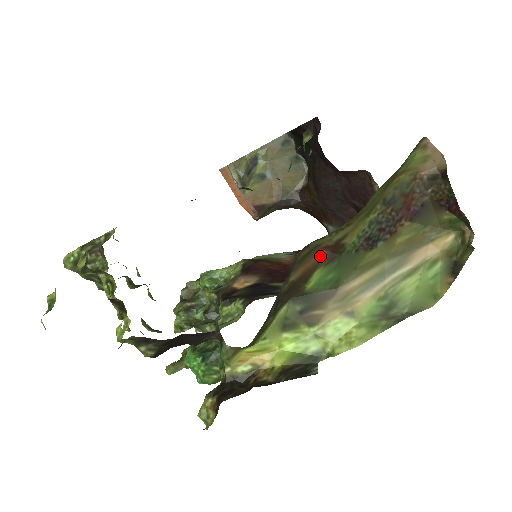
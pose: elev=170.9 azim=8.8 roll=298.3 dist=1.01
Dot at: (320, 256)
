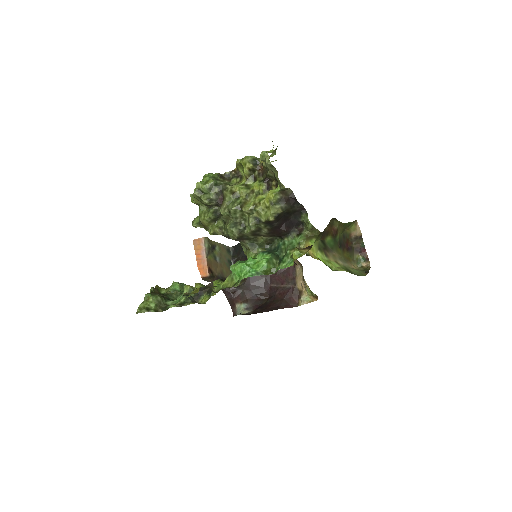
Dot at: (331, 231)
